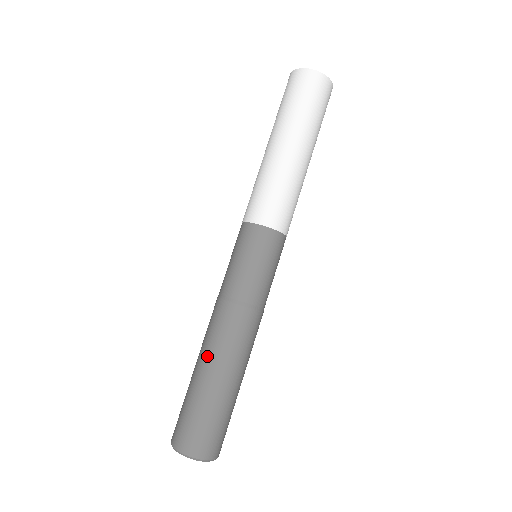
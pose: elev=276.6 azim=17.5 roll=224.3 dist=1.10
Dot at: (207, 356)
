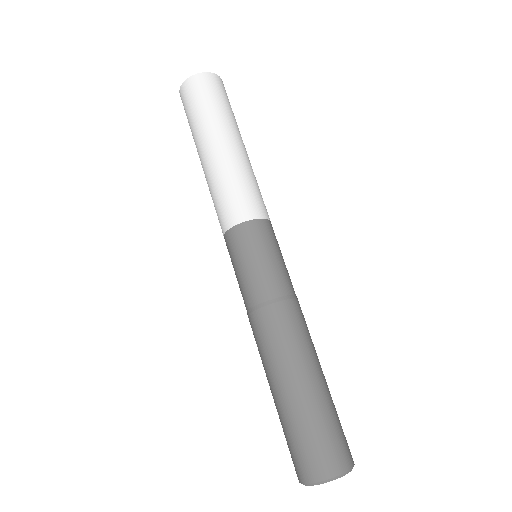
Dot at: (299, 364)
